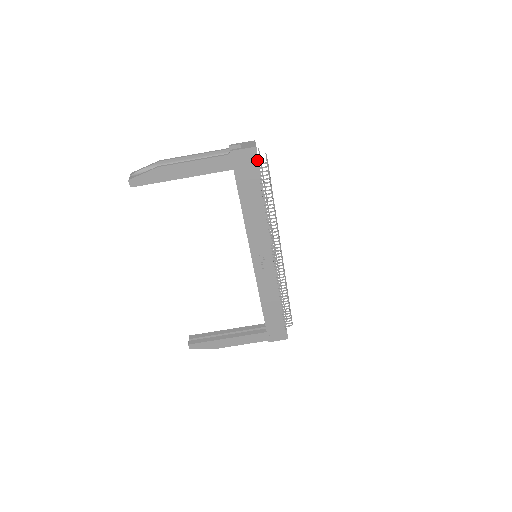
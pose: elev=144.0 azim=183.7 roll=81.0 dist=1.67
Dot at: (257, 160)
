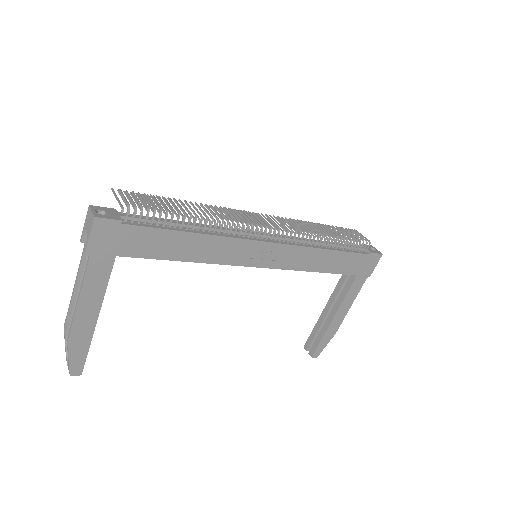
Dot at: (117, 222)
